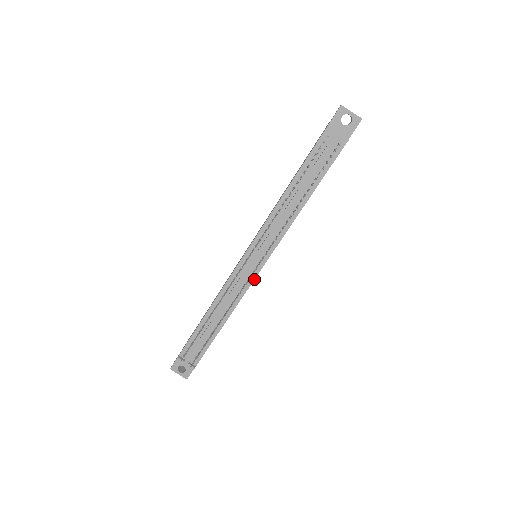
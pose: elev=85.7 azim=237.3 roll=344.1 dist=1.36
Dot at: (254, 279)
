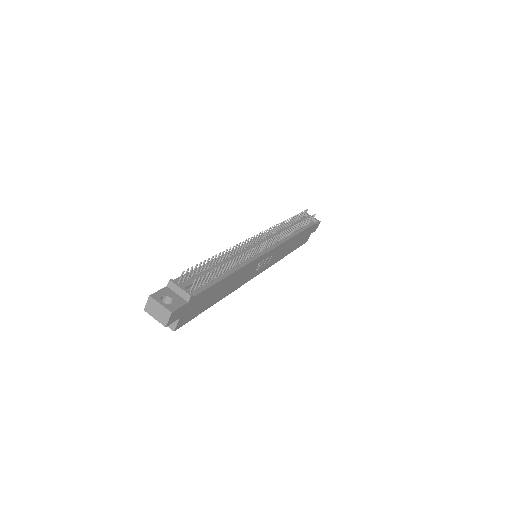
Dot at: (262, 255)
